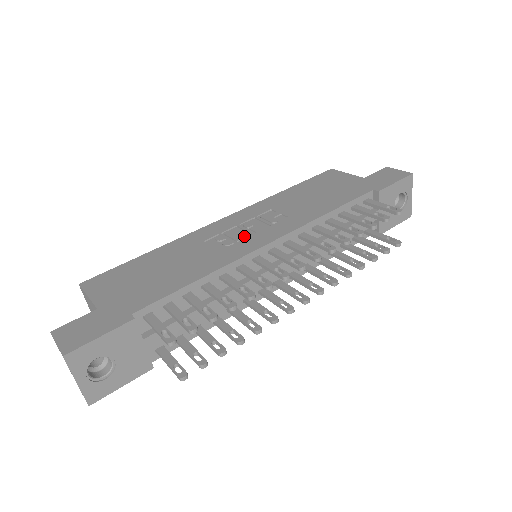
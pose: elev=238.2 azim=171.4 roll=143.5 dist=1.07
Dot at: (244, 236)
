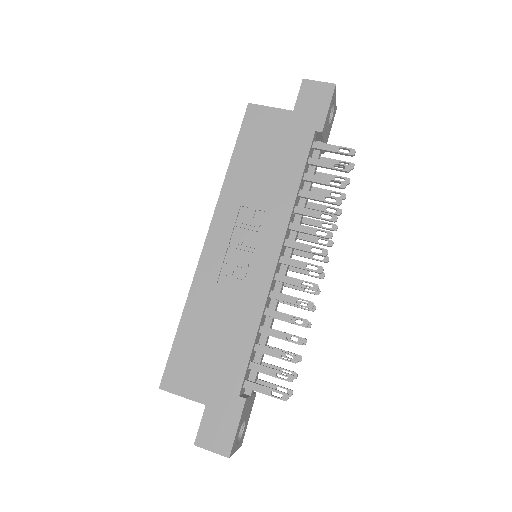
Dot at: (247, 258)
